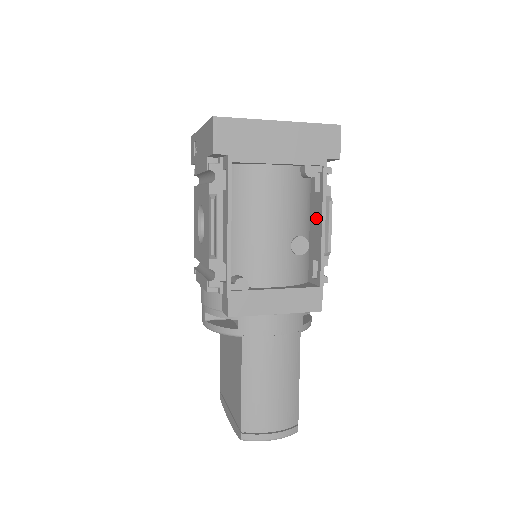
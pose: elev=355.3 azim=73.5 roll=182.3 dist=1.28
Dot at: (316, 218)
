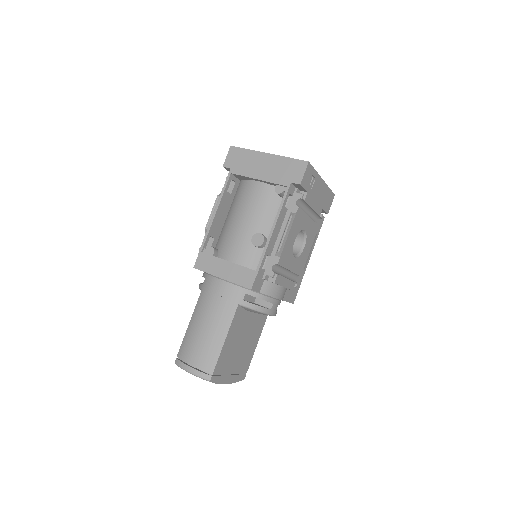
Dot at: occluded
